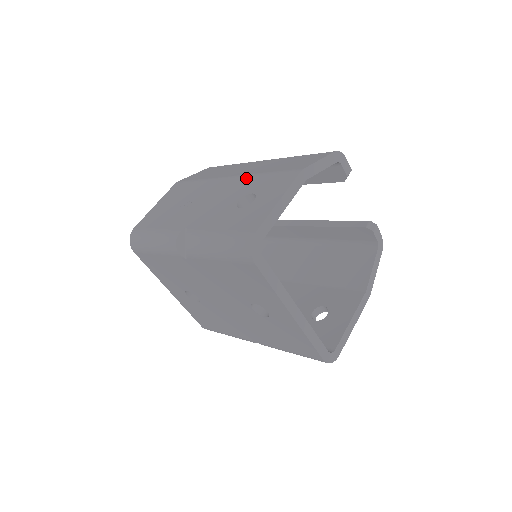
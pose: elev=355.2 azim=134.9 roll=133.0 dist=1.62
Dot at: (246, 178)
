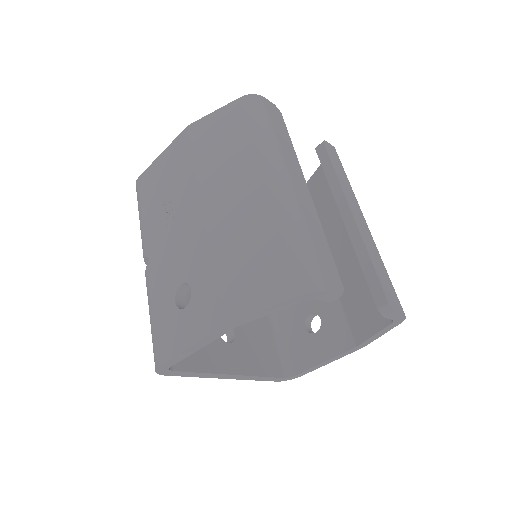
Dot at: (206, 245)
